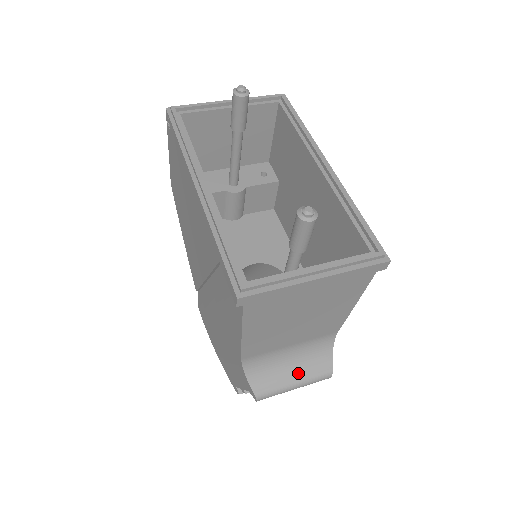
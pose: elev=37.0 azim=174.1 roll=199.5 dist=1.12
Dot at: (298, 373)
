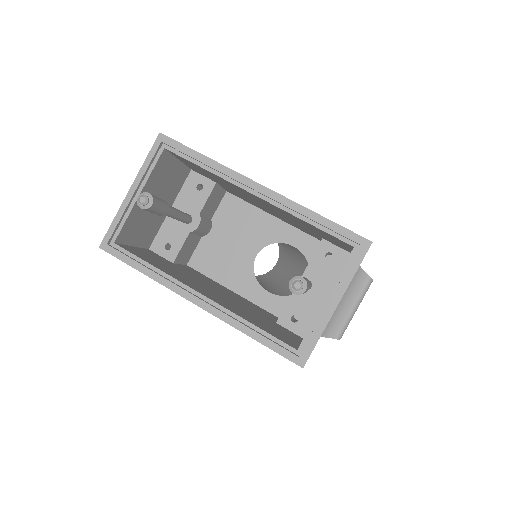
Dot at: (351, 302)
